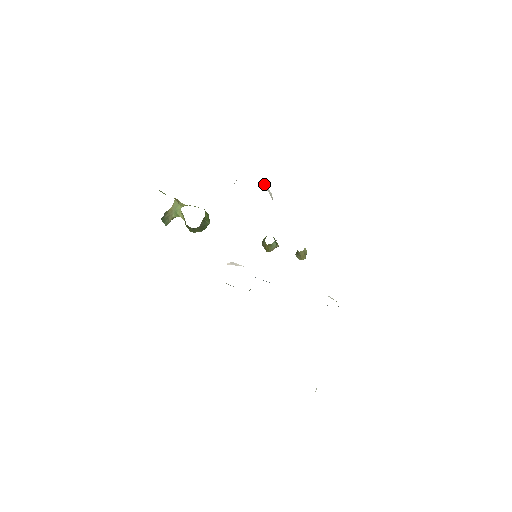
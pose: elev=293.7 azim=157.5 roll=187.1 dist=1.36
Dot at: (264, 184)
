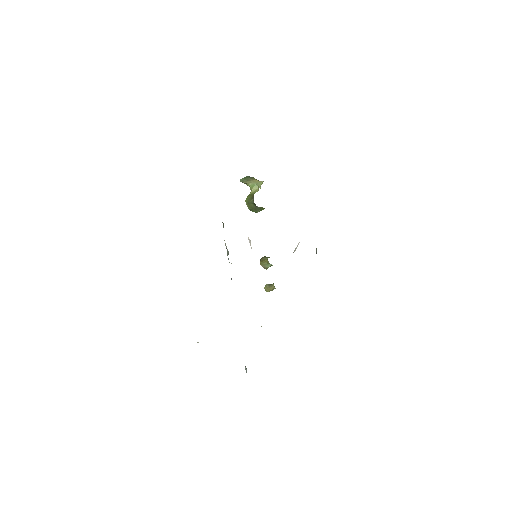
Dot at: (299, 242)
